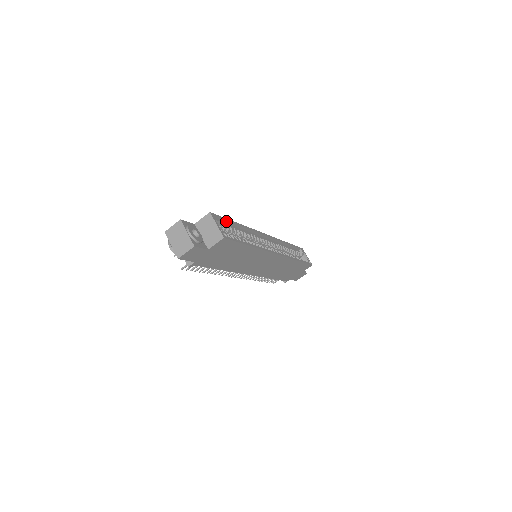
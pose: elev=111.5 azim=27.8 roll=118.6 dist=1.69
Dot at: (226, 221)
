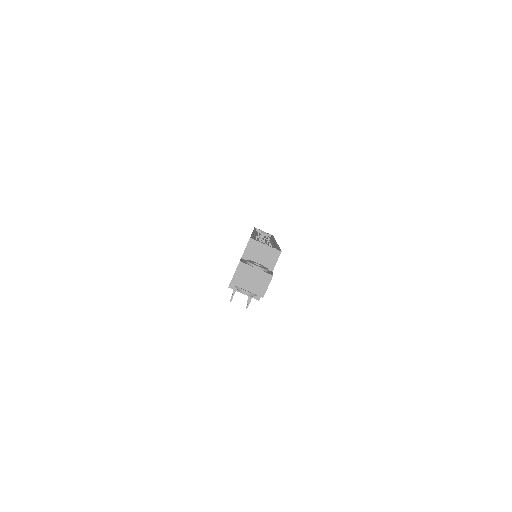
Dot at: occluded
